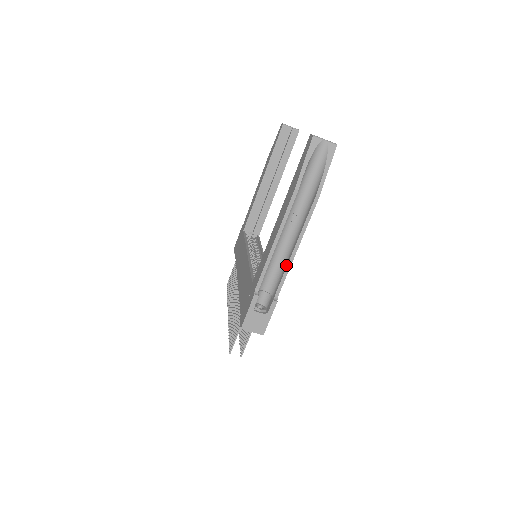
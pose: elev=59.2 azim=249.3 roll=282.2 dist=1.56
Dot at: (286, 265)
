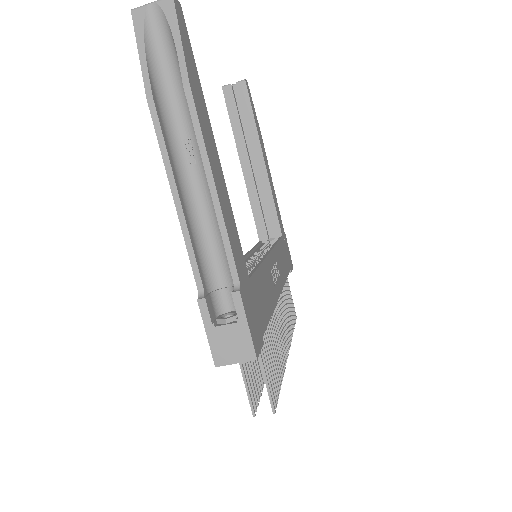
Dot at: (219, 225)
